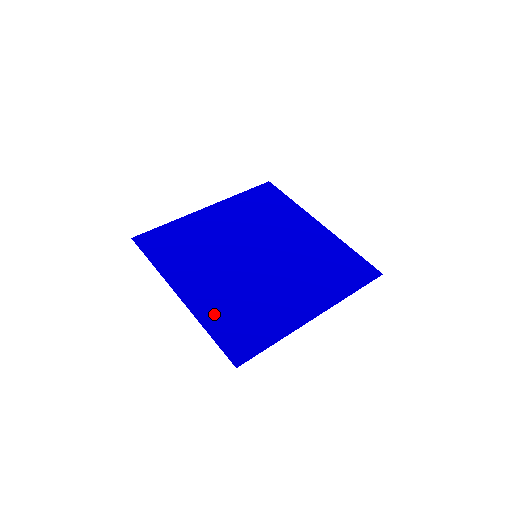
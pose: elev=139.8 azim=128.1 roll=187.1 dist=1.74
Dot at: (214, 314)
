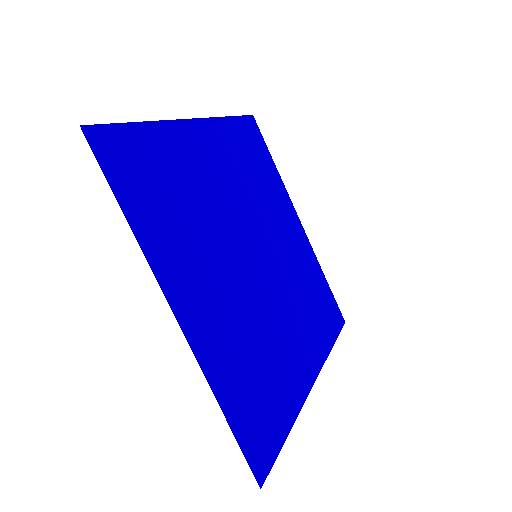
Dot at: (226, 370)
